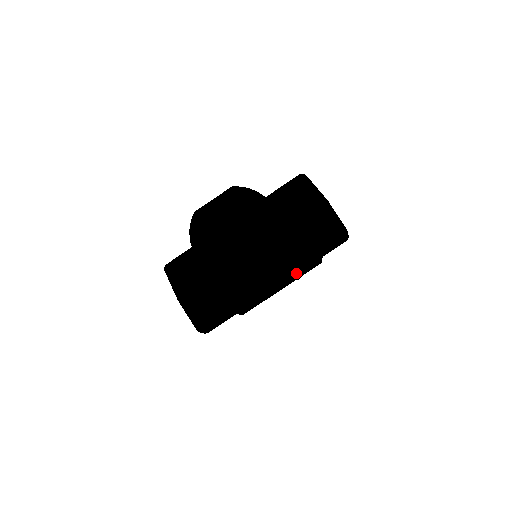
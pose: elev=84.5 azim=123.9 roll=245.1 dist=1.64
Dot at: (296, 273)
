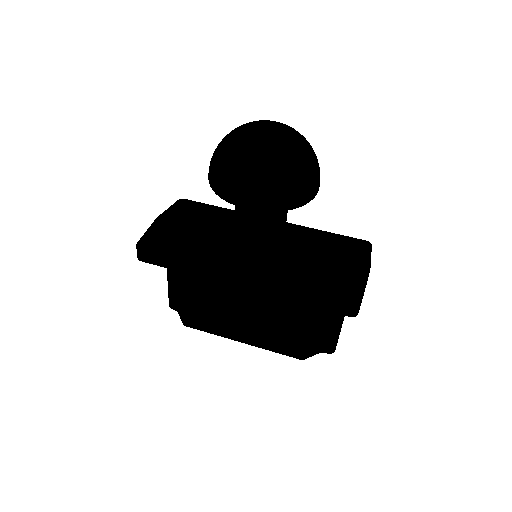
Dot at: (272, 293)
